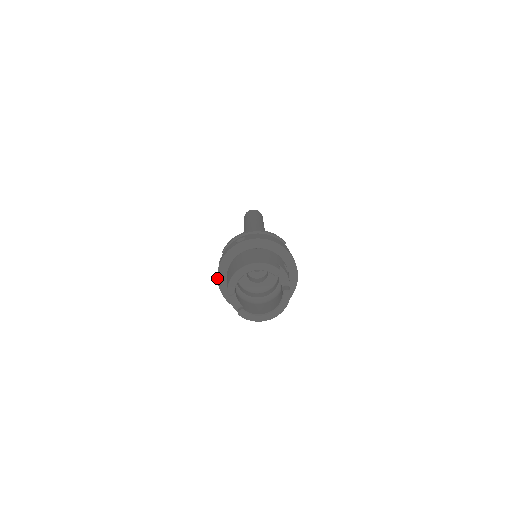
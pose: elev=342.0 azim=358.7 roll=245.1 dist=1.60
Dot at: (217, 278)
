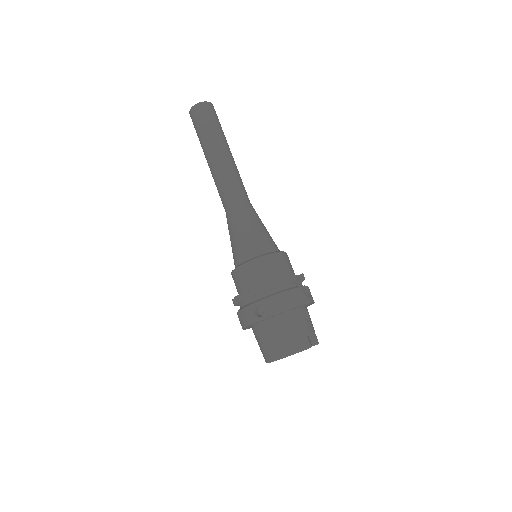
Dot at: occluded
